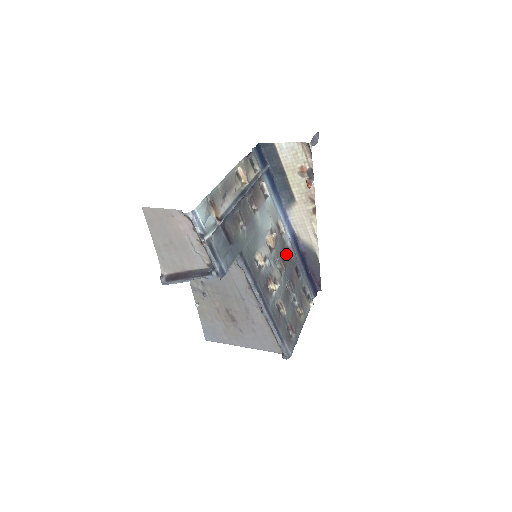
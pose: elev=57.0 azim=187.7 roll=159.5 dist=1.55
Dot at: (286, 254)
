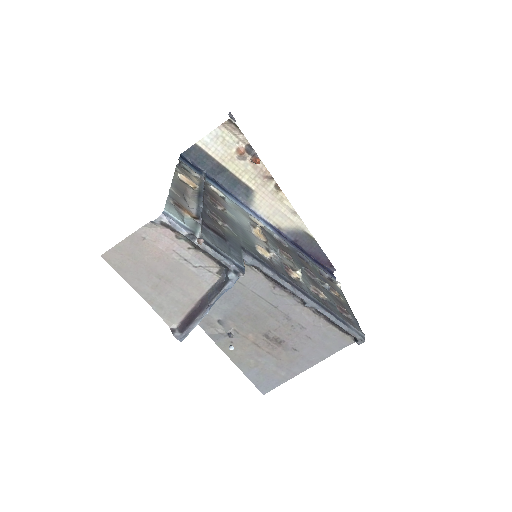
Dot at: (281, 245)
